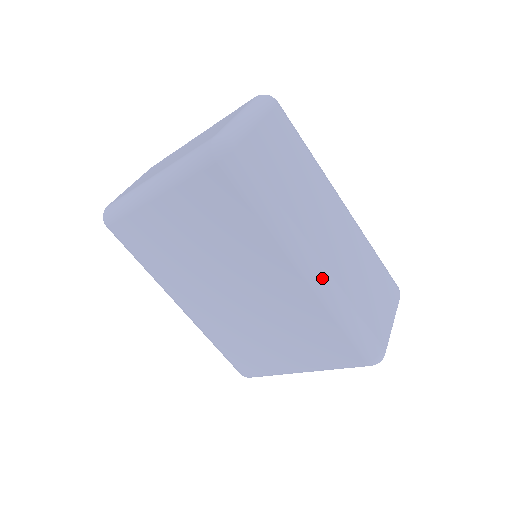
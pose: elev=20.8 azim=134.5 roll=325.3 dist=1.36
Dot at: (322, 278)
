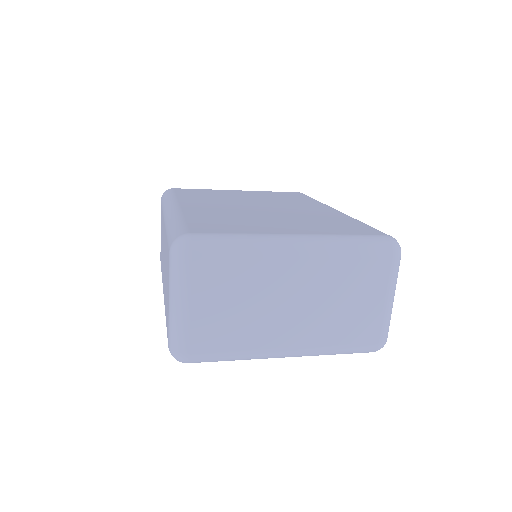
Dot at: occluded
